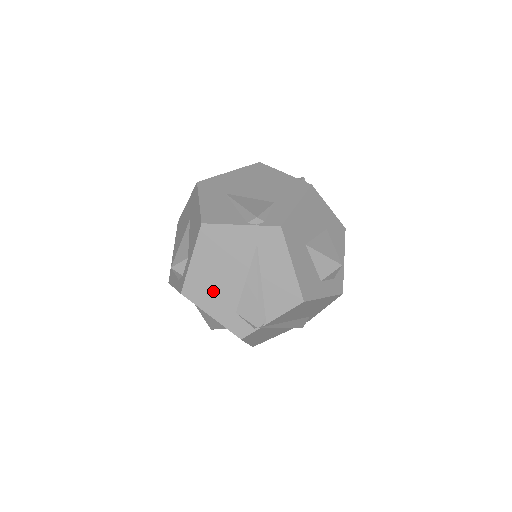
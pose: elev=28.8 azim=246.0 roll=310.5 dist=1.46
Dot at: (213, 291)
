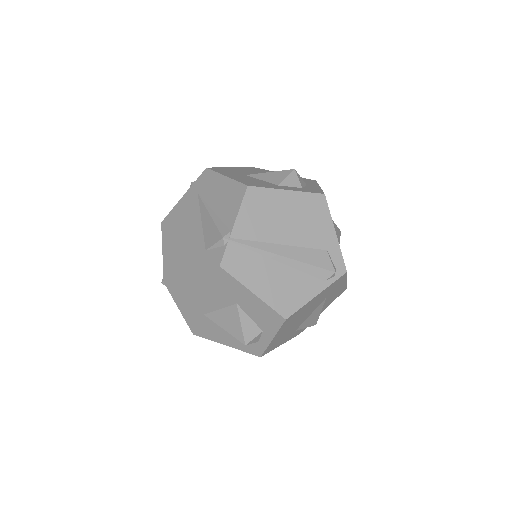
Dot at: (184, 254)
